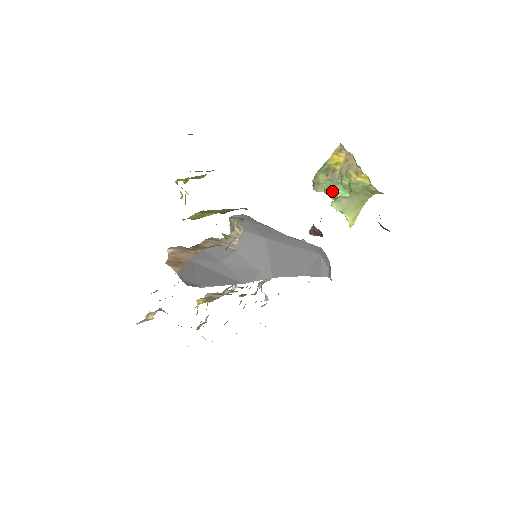
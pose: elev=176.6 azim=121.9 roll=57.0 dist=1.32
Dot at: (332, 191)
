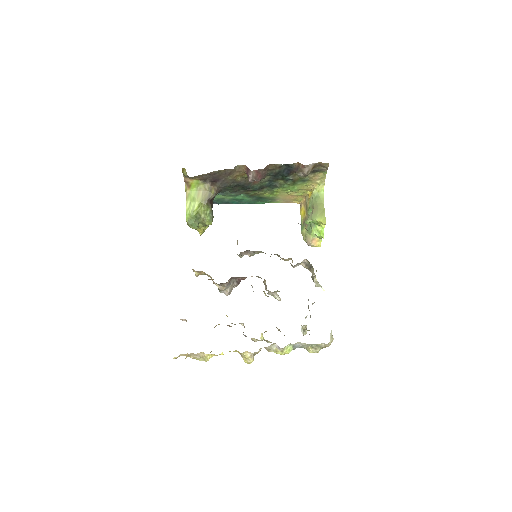
Dot at: (311, 227)
